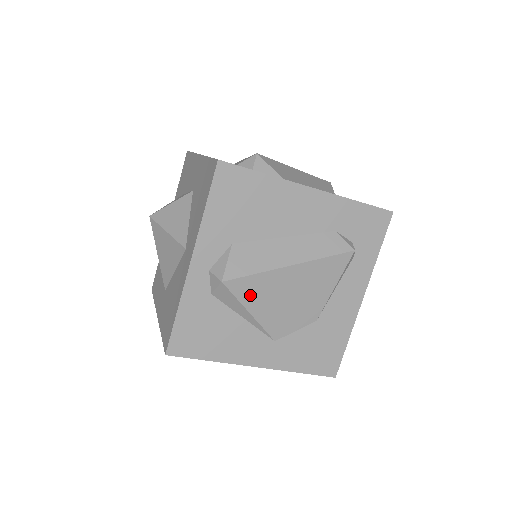
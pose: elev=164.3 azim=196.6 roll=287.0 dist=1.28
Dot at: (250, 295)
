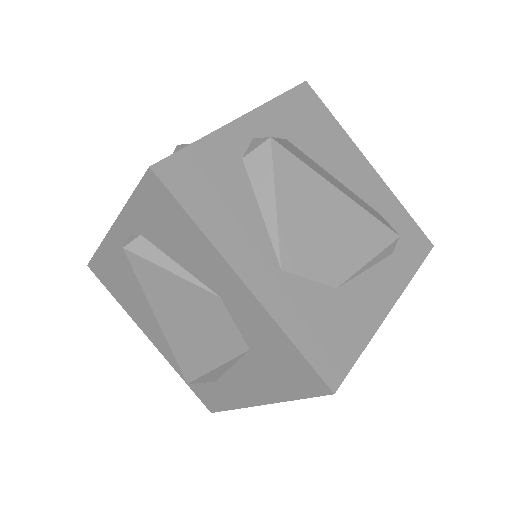
Dot at: (287, 181)
